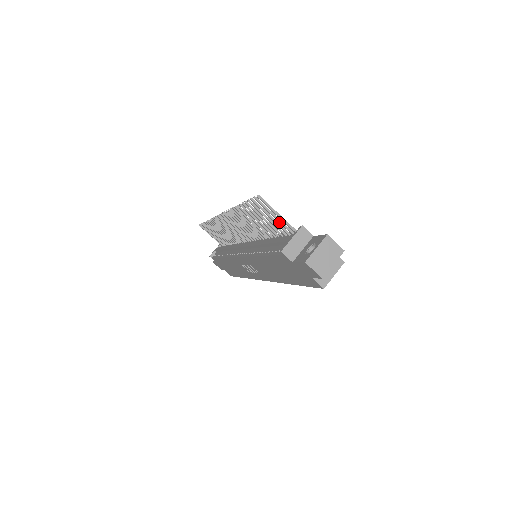
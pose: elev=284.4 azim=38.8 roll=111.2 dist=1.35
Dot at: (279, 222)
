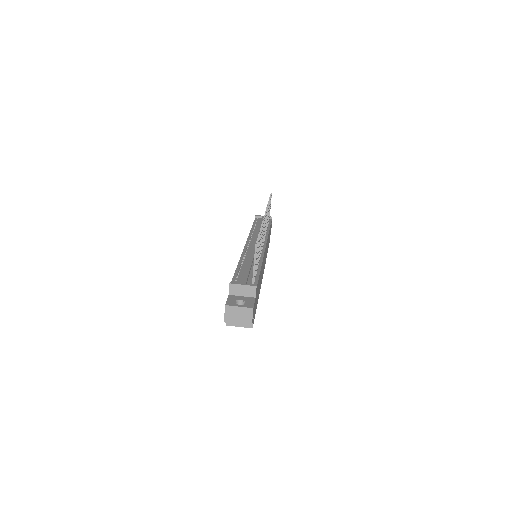
Dot at: occluded
